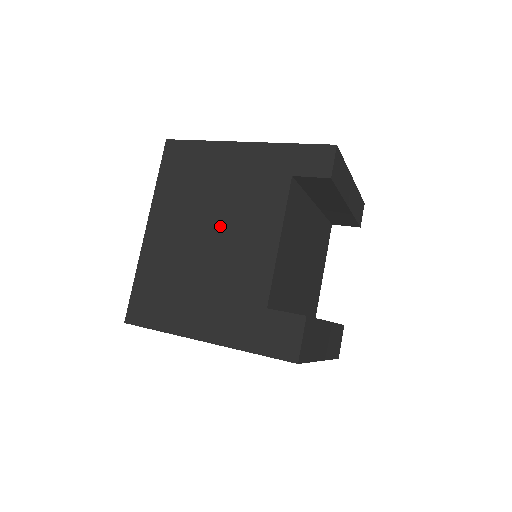
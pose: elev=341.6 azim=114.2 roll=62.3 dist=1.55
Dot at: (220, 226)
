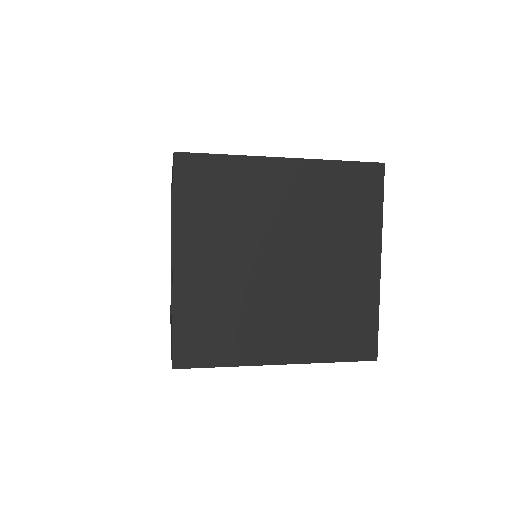
Dot at: occluded
